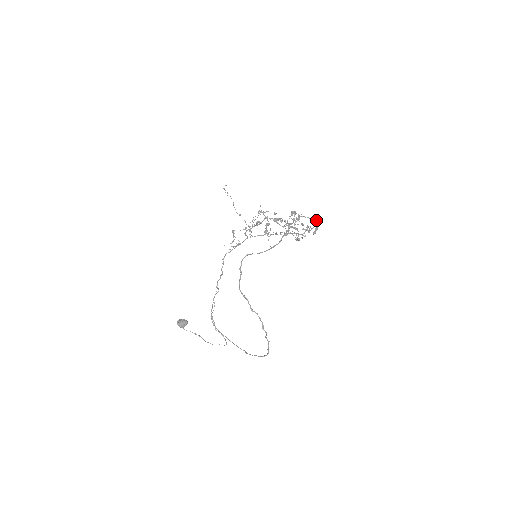
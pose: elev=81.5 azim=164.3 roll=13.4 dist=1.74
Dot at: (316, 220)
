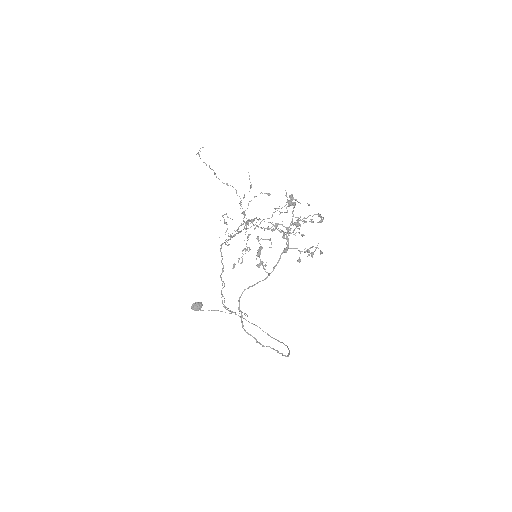
Dot at: (320, 216)
